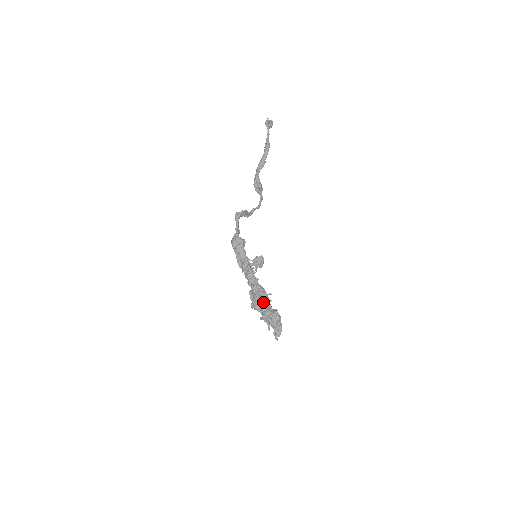
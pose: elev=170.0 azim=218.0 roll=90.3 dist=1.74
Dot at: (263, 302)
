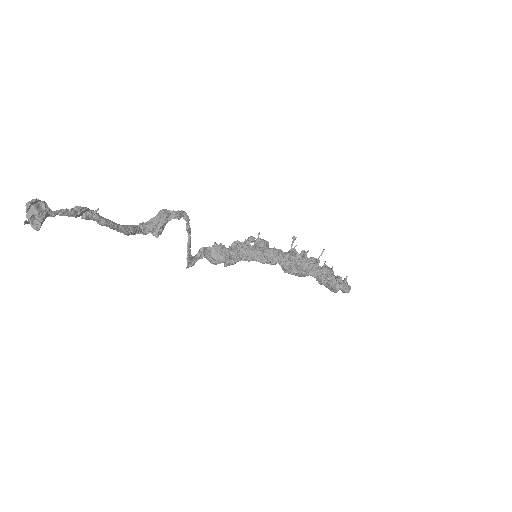
Dot at: occluded
